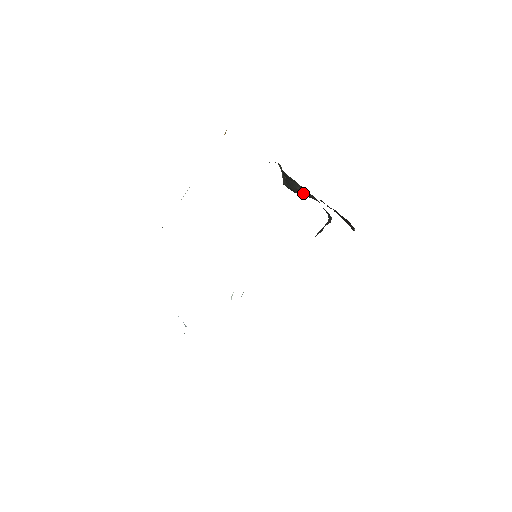
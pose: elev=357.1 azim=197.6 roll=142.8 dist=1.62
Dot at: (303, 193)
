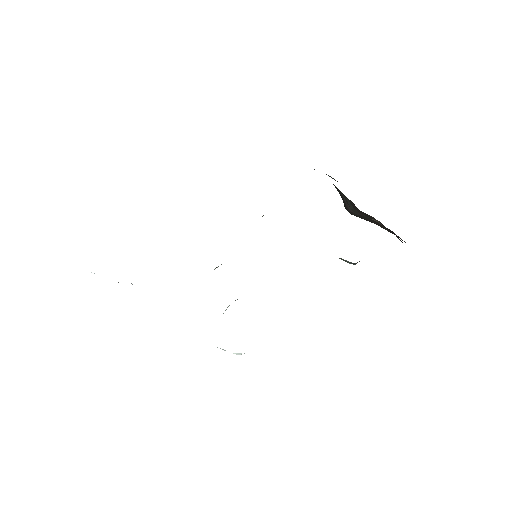
Dot at: (350, 206)
